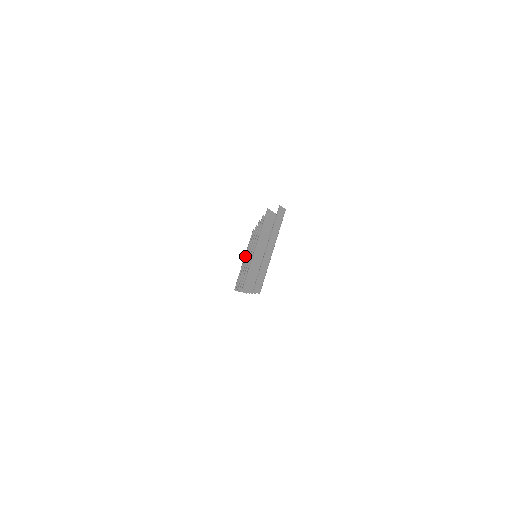
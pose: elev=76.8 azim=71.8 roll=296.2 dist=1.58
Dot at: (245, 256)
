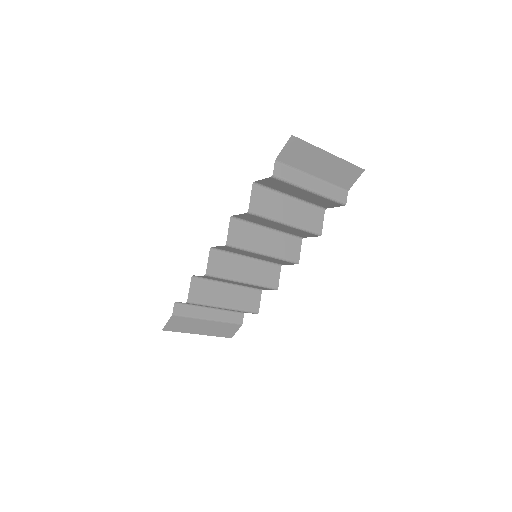
Dot at: (215, 310)
